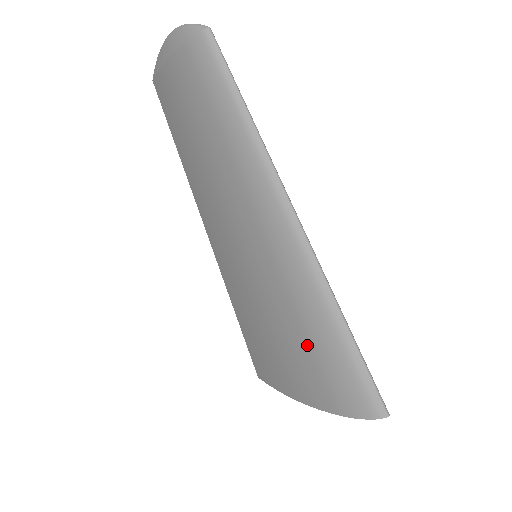
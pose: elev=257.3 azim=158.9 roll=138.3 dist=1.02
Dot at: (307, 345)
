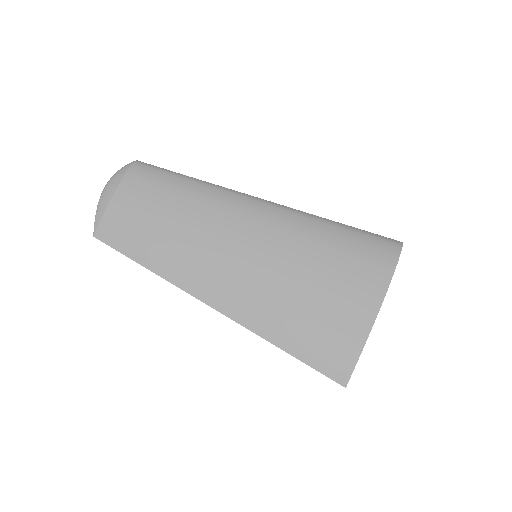
Dot at: (335, 252)
